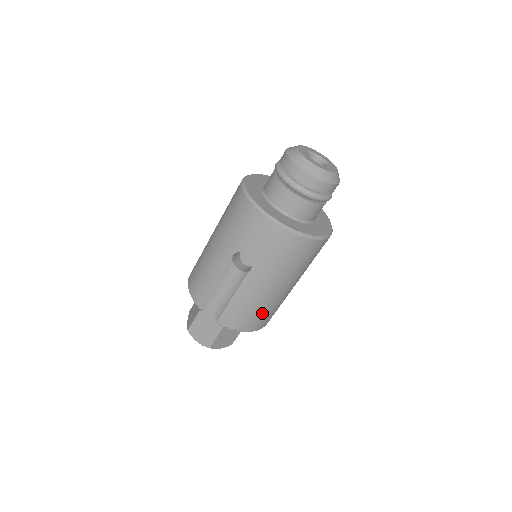
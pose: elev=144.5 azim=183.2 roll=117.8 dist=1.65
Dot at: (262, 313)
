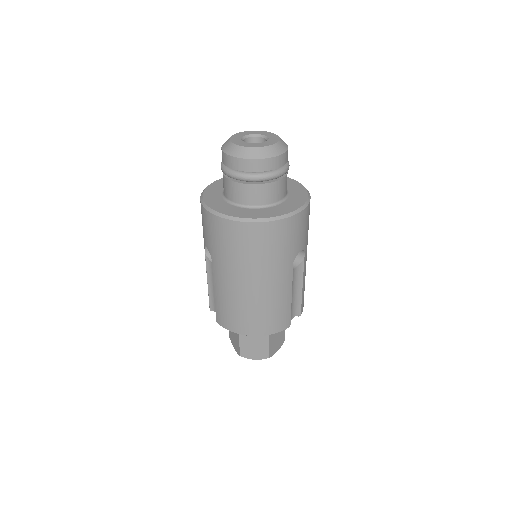
Dot at: (246, 313)
